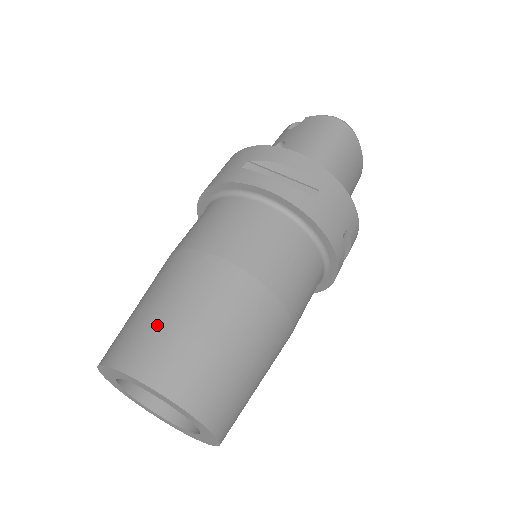
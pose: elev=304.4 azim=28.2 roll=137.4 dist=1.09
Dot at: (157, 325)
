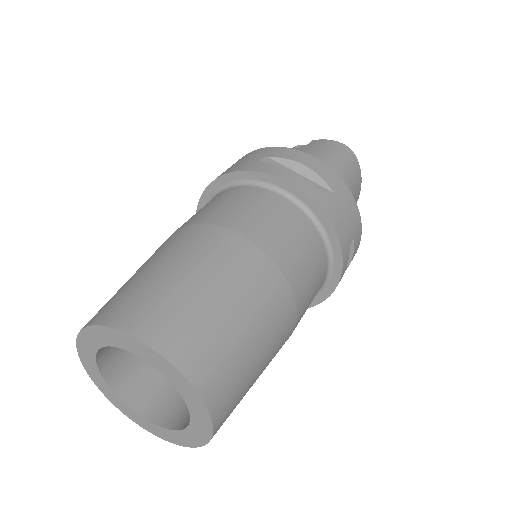
Dot at: (164, 288)
